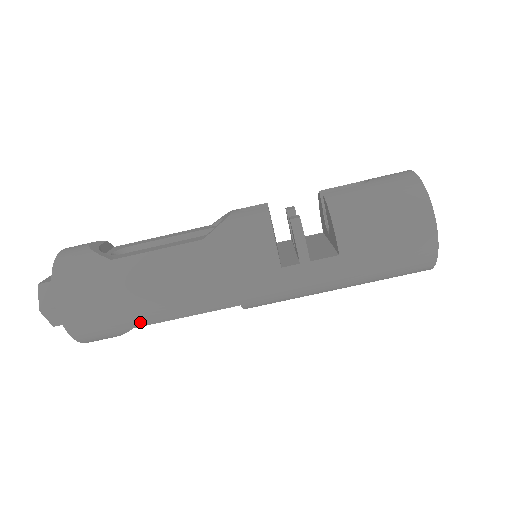
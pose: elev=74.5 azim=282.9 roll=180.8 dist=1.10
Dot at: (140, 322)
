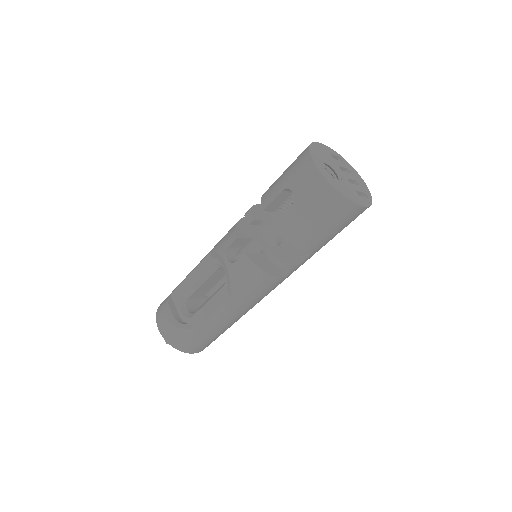
Dot at: occluded
